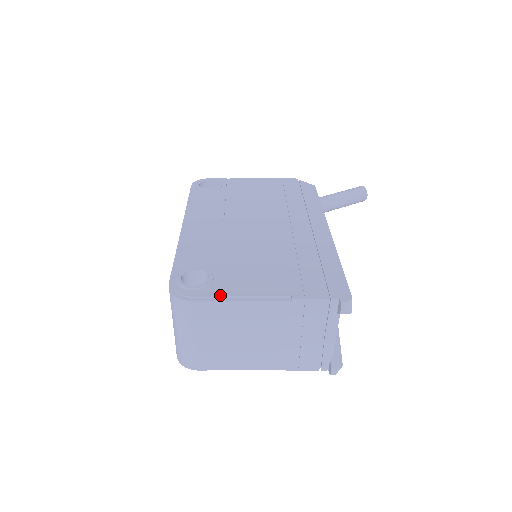
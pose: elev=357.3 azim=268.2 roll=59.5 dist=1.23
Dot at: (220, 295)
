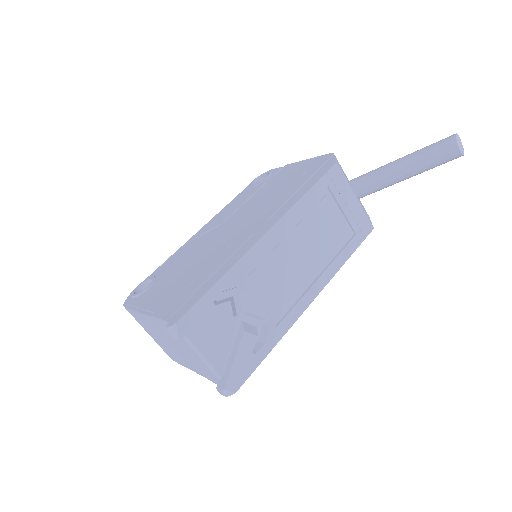
Dot at: (134, 304)
